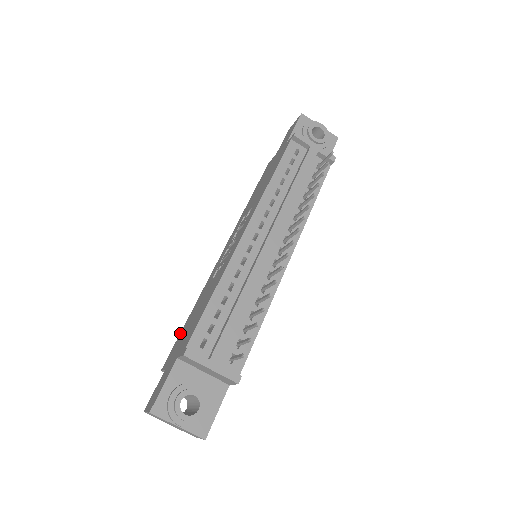
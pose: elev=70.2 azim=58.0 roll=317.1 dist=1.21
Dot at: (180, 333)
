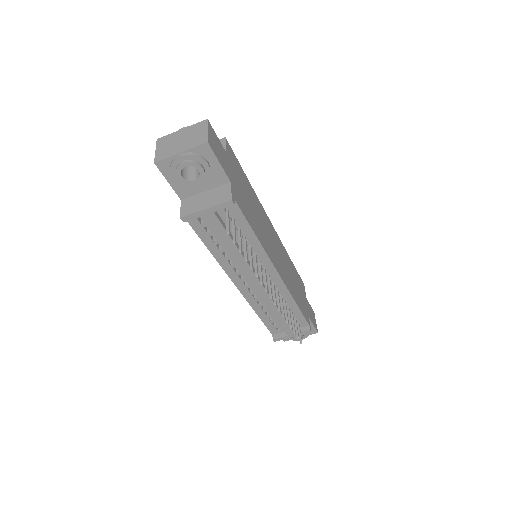
Dot at: occluded
